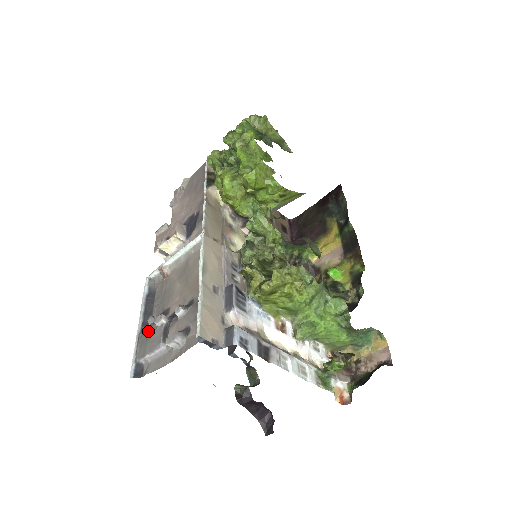
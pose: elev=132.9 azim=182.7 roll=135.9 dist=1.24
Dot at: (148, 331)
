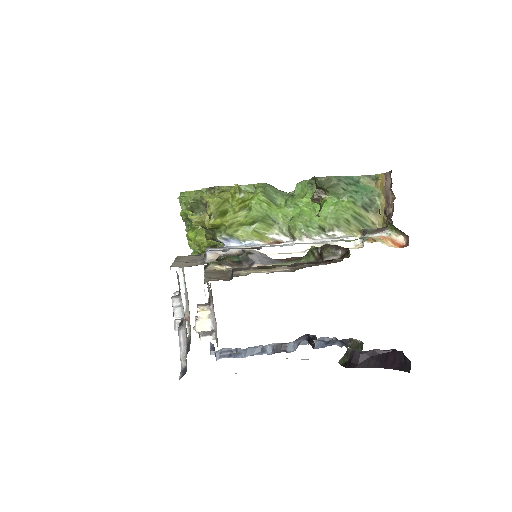
Dot at: occluded
